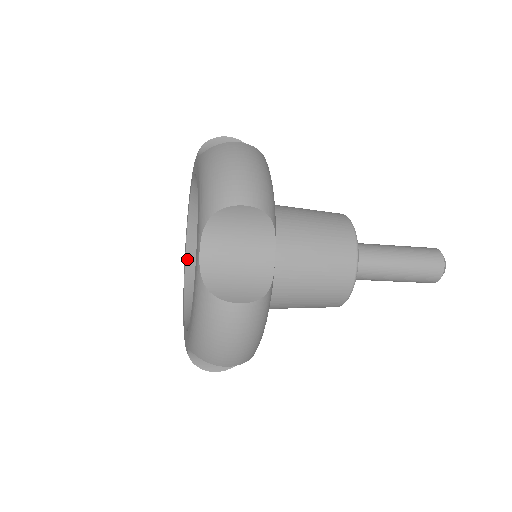
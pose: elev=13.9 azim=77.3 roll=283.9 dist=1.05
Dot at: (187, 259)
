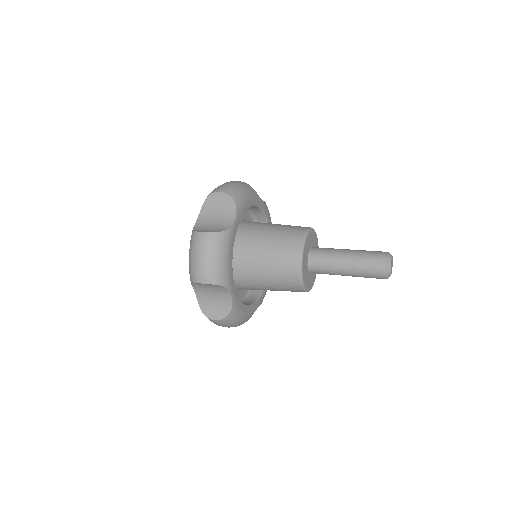
Dot at: occluded
